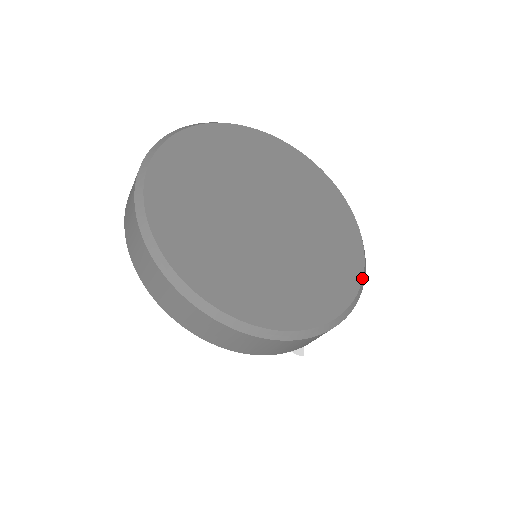
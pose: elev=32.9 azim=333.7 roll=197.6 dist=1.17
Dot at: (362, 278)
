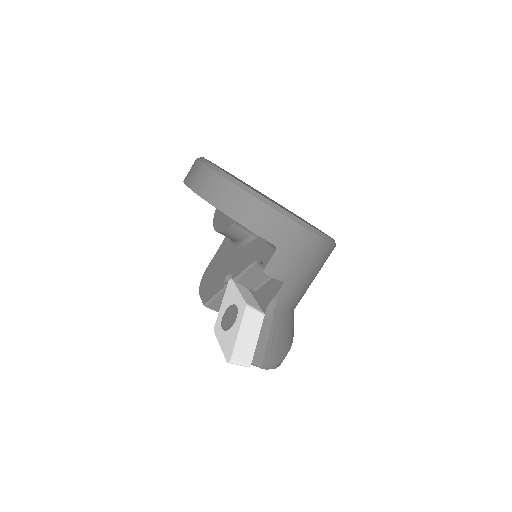
Dot at: (295, 216)
